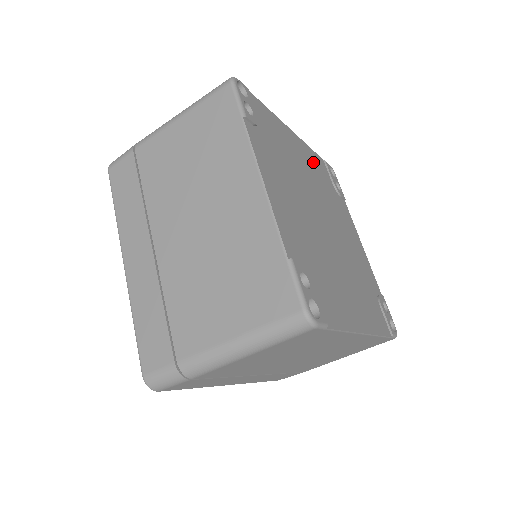
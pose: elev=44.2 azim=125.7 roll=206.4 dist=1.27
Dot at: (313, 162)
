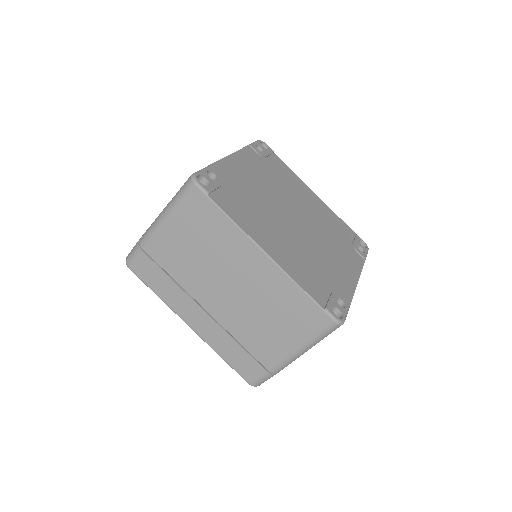
Dot at: (330, 217)
